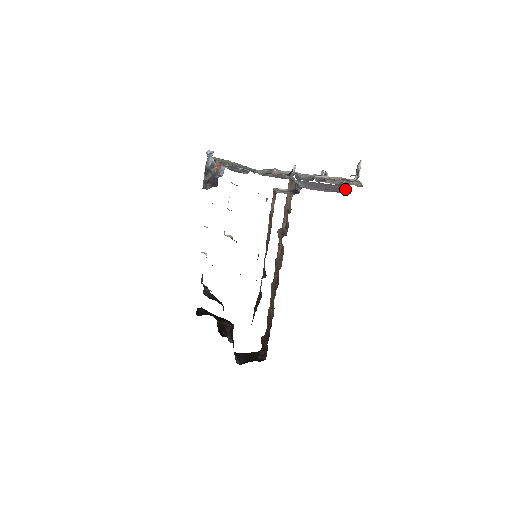
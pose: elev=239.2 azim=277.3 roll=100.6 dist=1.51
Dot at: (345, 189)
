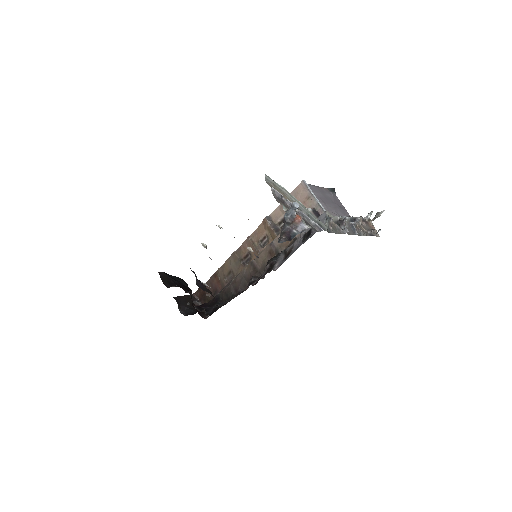
Dot at: (341, 203)
